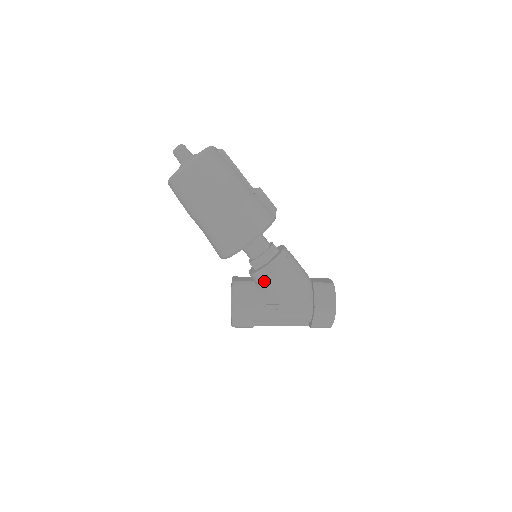
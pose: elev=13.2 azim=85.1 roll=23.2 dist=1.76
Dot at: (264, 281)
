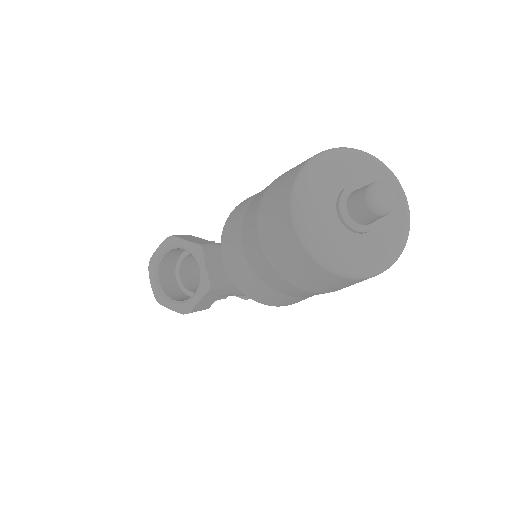
Dot at: occluded
